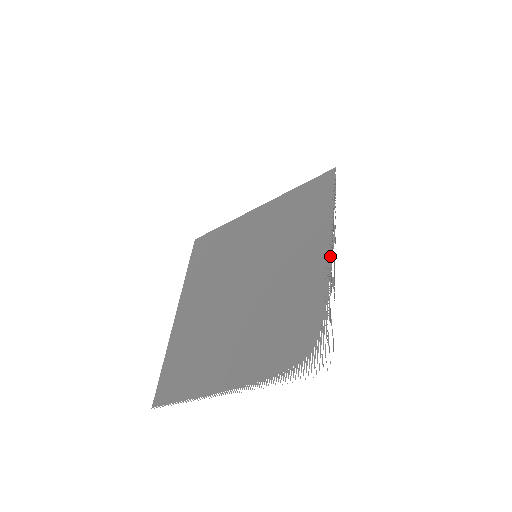
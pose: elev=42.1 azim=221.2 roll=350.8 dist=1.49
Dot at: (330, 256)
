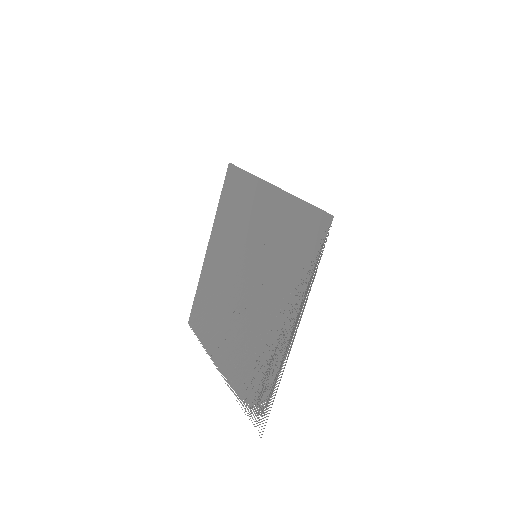
Dot at: (291, 335)
